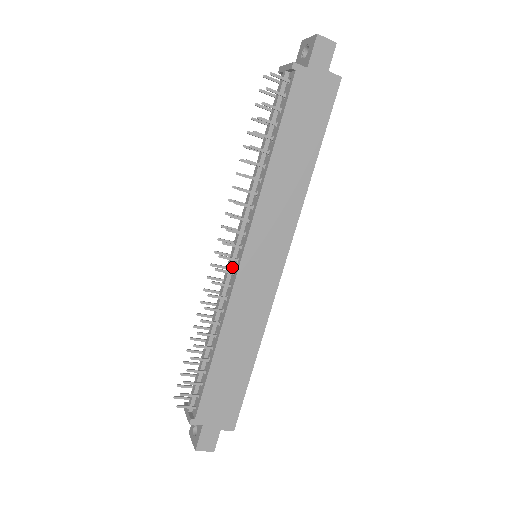
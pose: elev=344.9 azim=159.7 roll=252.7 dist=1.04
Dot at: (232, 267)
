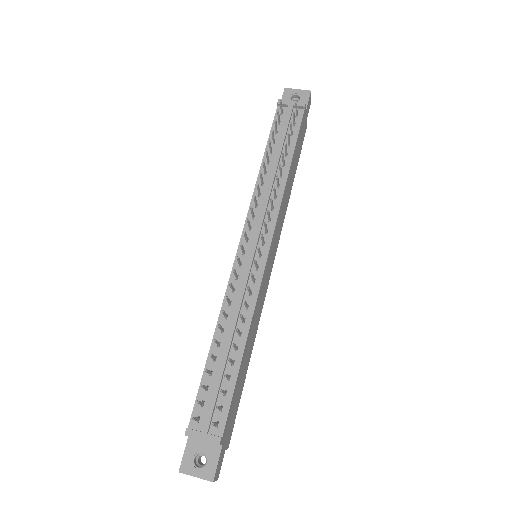
Dot at: (252, 262)
